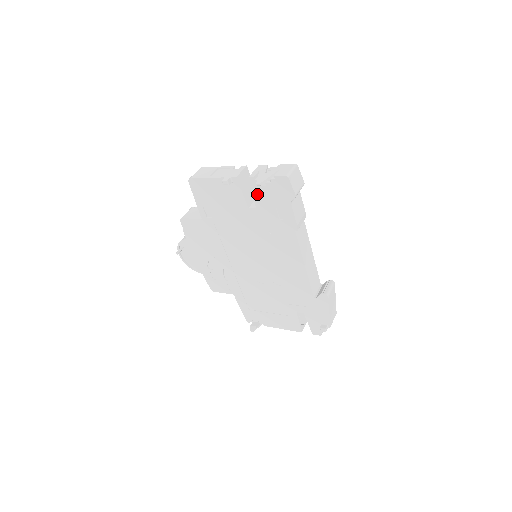
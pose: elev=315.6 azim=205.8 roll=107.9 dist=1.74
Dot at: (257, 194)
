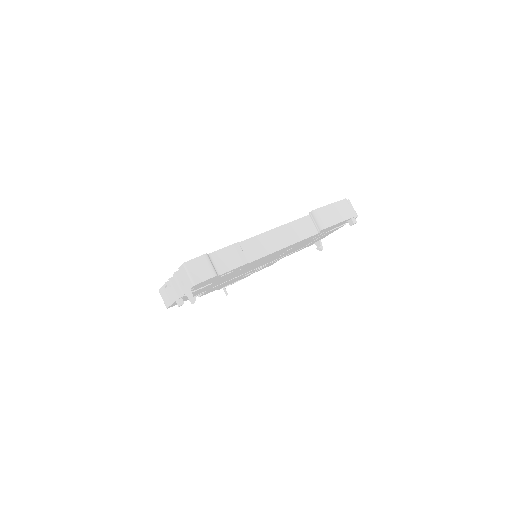
Dot at: (200, 287)
